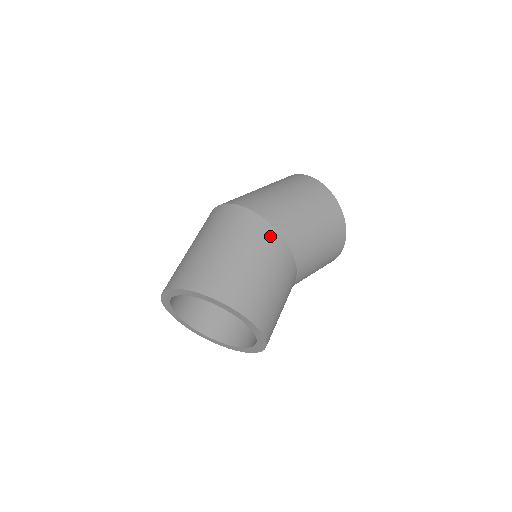
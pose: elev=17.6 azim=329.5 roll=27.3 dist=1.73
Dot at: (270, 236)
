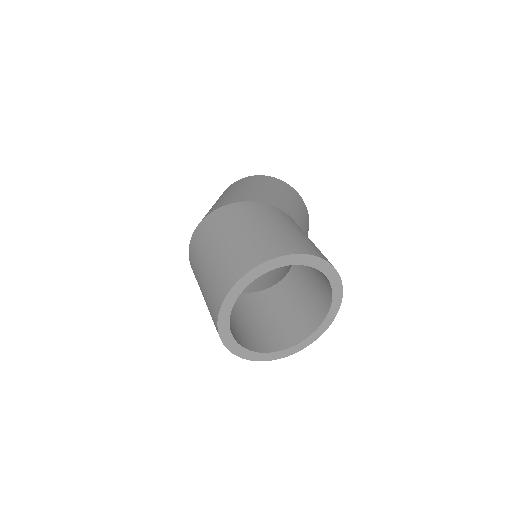
Dot at: (260, 207)
